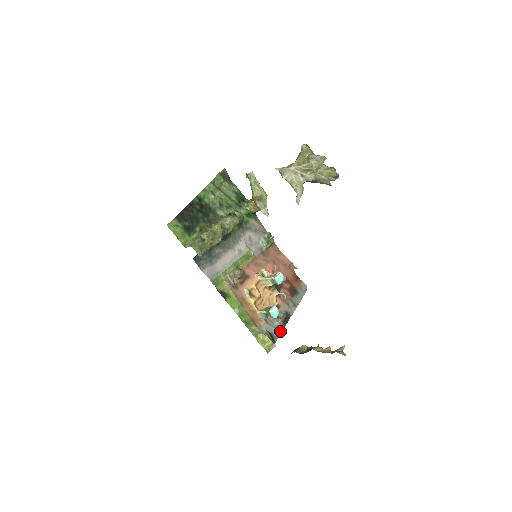
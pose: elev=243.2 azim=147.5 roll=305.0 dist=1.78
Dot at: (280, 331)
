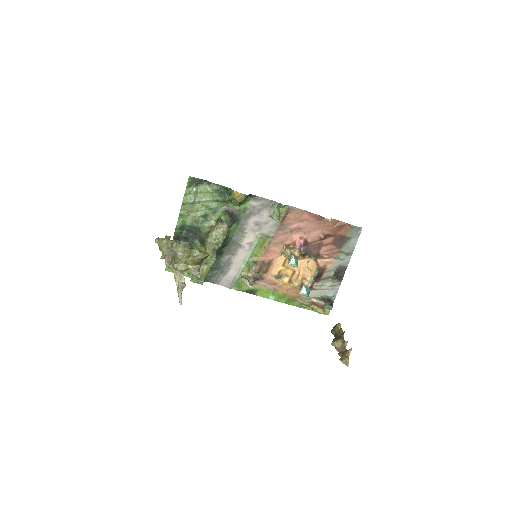
Dot at: (336, 289)
